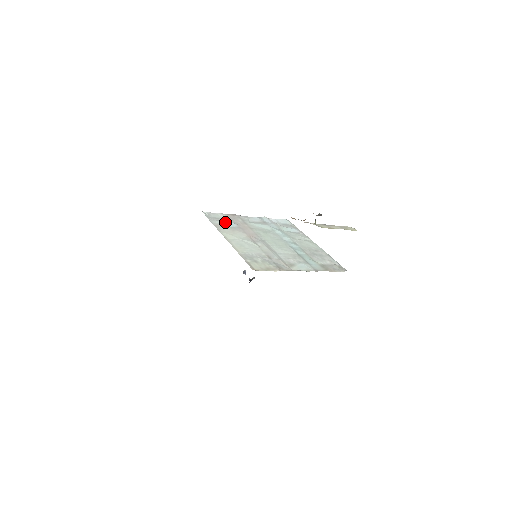
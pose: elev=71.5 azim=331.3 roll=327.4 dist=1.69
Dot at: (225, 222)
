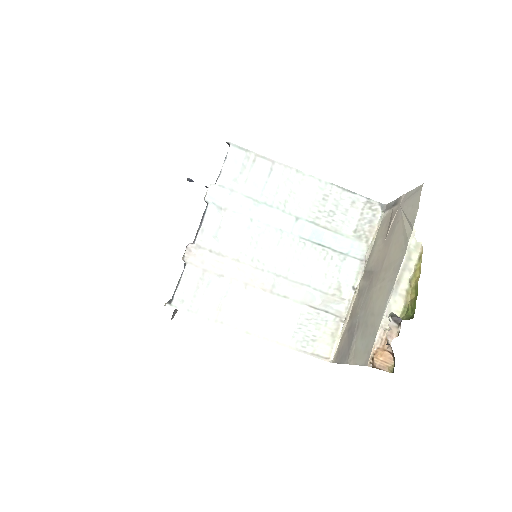
Dot at: (211, 294)
